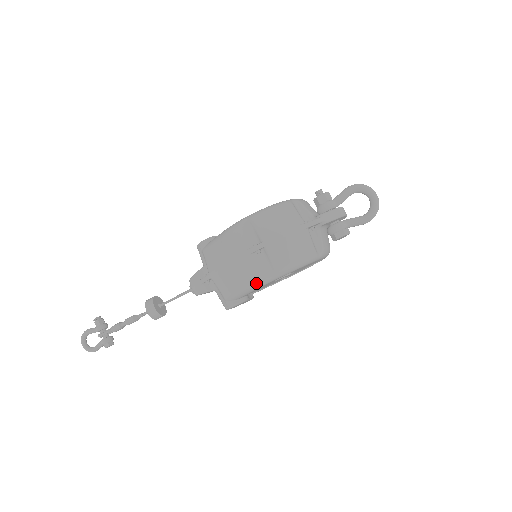
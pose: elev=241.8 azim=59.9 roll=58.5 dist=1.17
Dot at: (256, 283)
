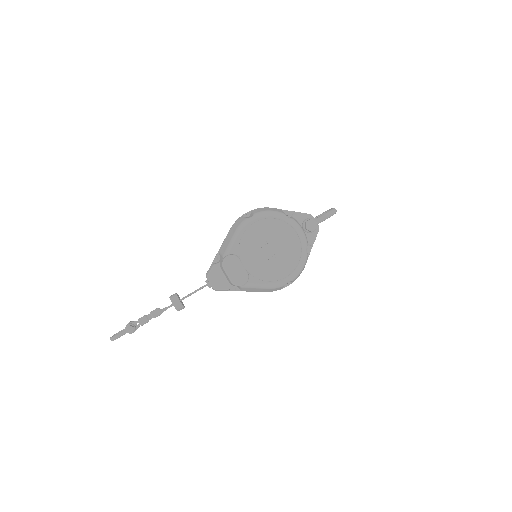
Dot at: (241, 224)
